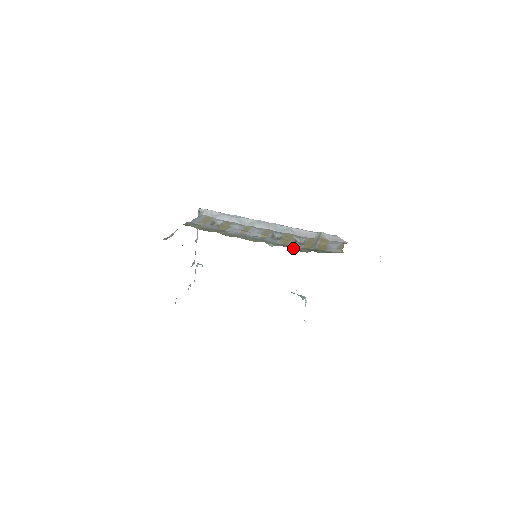
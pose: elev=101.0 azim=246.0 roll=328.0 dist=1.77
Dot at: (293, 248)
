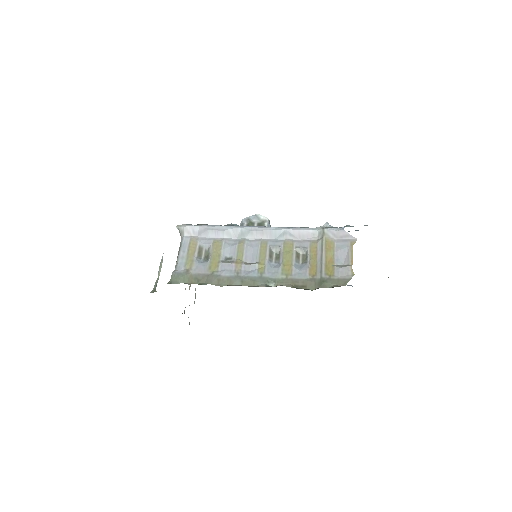
Dot at: (297, 284)
